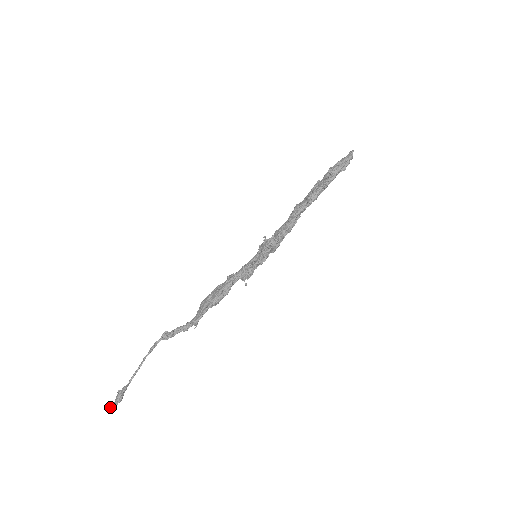
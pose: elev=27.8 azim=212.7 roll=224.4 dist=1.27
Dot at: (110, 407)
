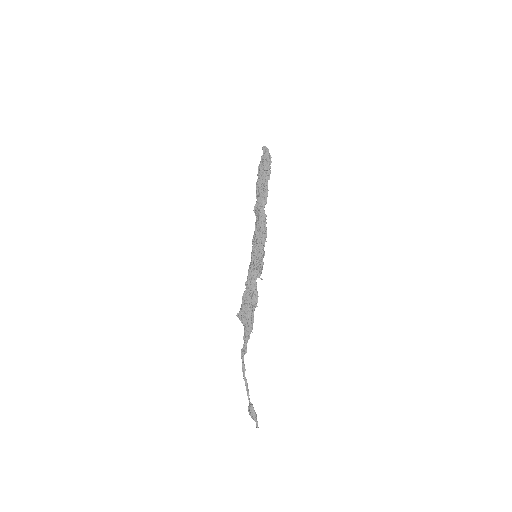
Dot at: (256, 424)
